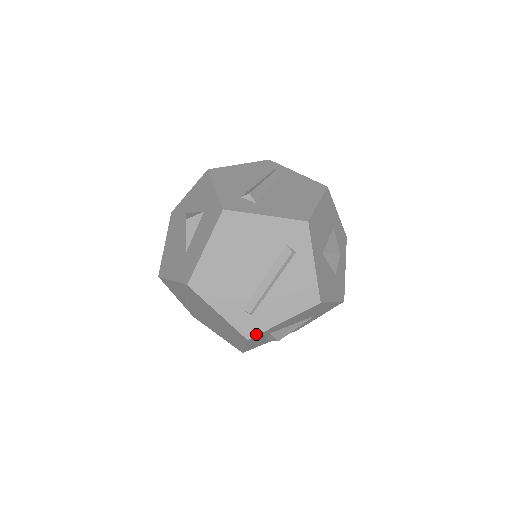
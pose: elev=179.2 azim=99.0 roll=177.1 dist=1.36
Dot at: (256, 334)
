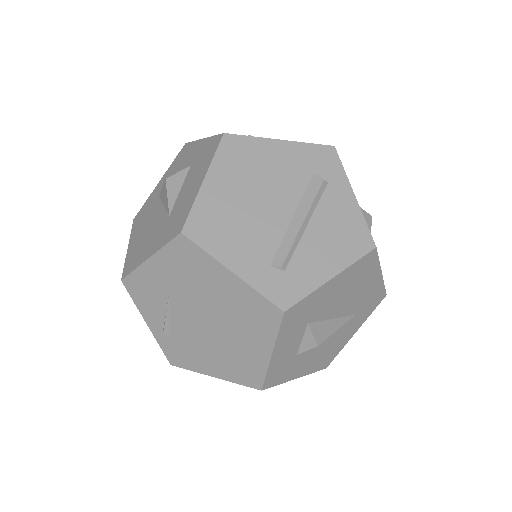
Dot at: (295, 301)
